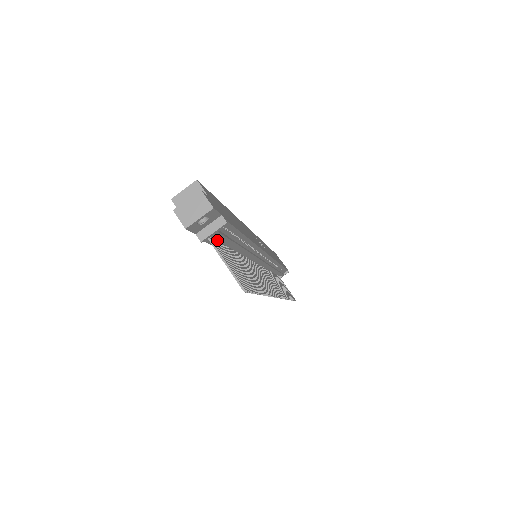
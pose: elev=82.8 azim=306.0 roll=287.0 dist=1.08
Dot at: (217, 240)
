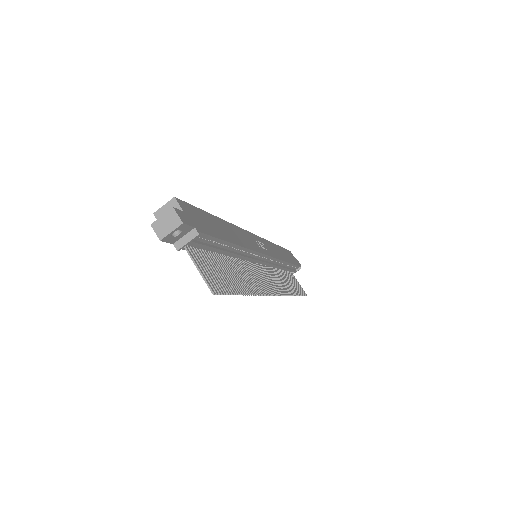
Dot at: (197, 247)
